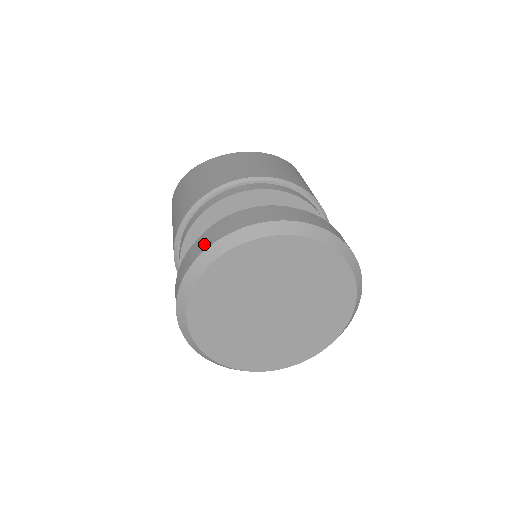
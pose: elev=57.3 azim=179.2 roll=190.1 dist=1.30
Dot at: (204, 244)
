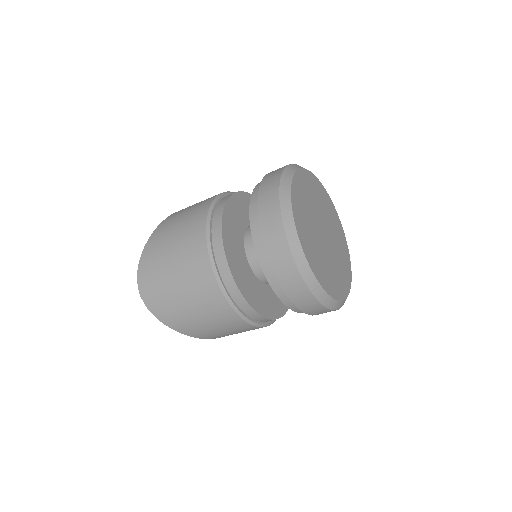
Dot at: (273, 184)
